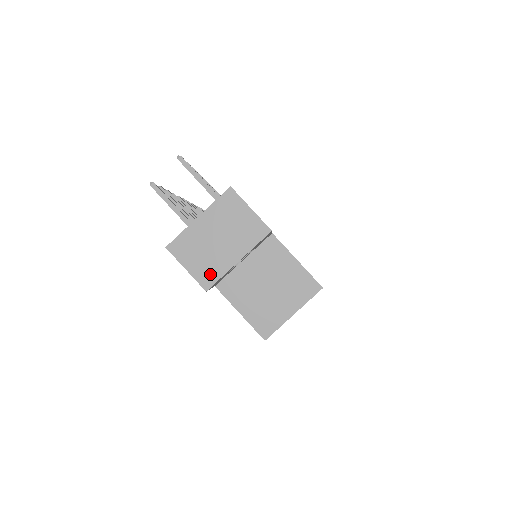
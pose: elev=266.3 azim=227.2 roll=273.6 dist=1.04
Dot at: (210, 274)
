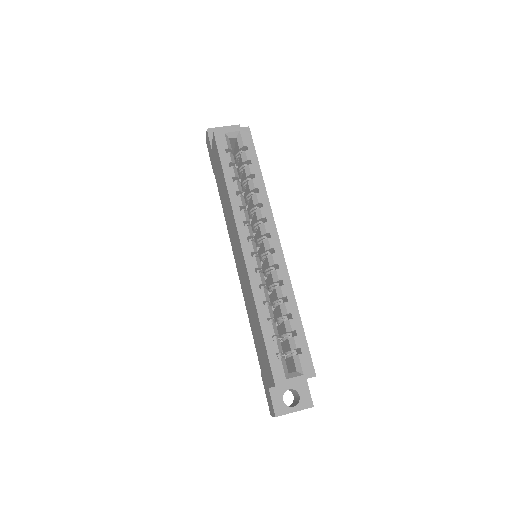
Dot at: (212, 130)
